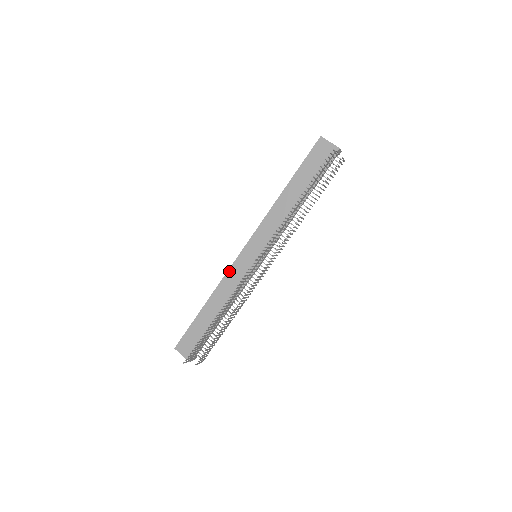
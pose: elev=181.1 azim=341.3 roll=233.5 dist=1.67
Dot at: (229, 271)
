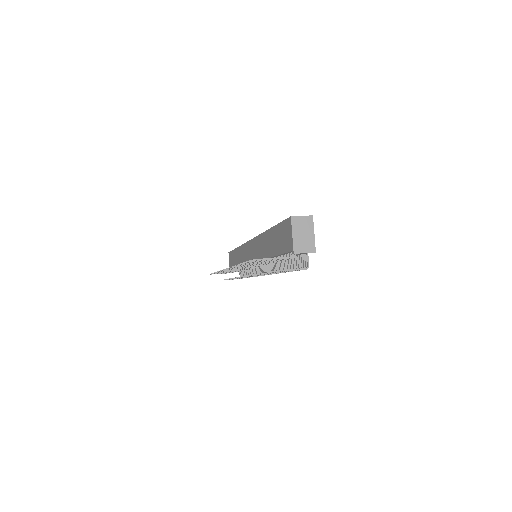
Dot at: (244, 245)
